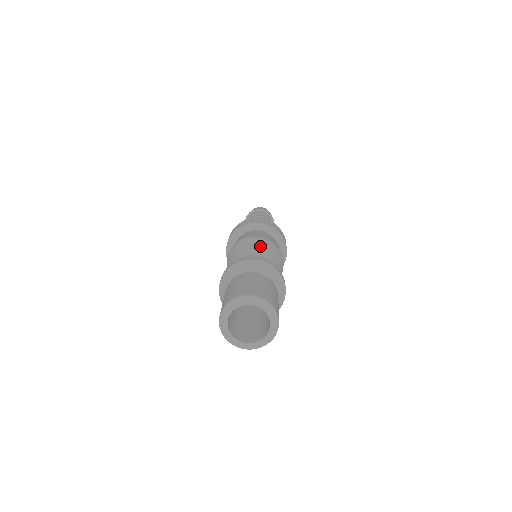
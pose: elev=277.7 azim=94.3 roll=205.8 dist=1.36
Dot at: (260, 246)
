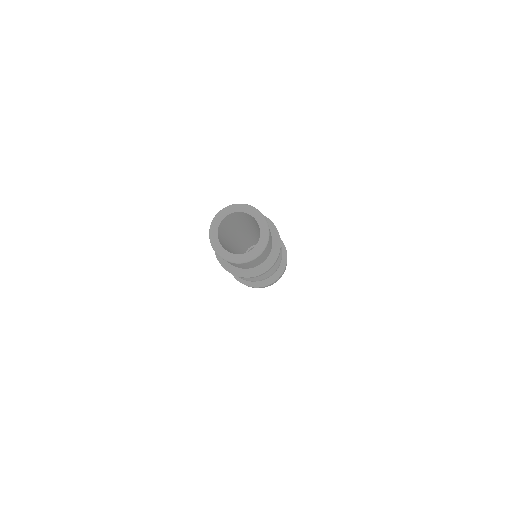
Dot at: occluded
